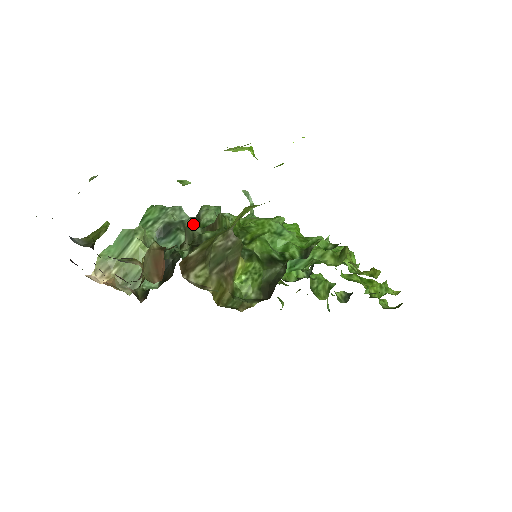
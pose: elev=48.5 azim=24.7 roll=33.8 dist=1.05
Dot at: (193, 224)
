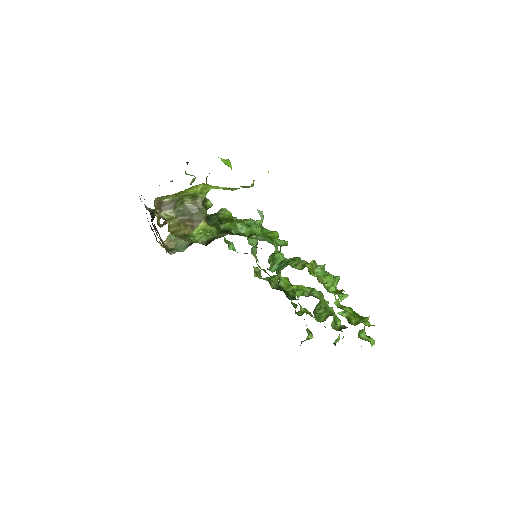
Dot at: occluded
